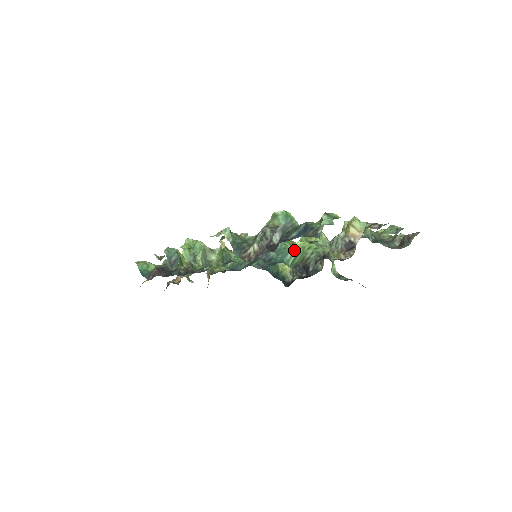
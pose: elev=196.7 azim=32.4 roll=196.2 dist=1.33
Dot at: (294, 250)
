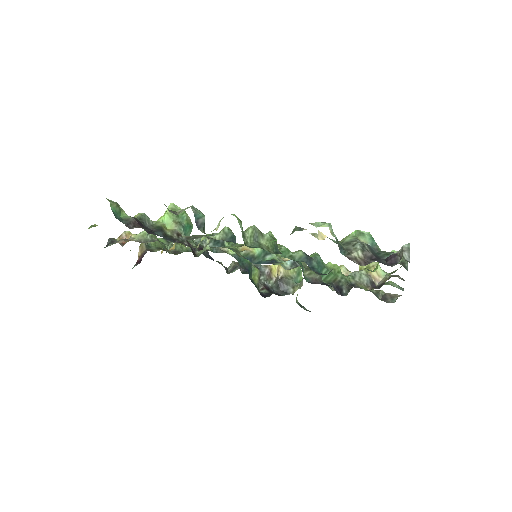
Dot at: (328, 268)
